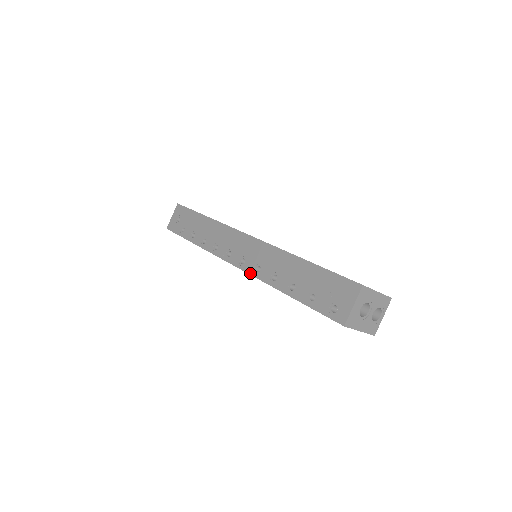
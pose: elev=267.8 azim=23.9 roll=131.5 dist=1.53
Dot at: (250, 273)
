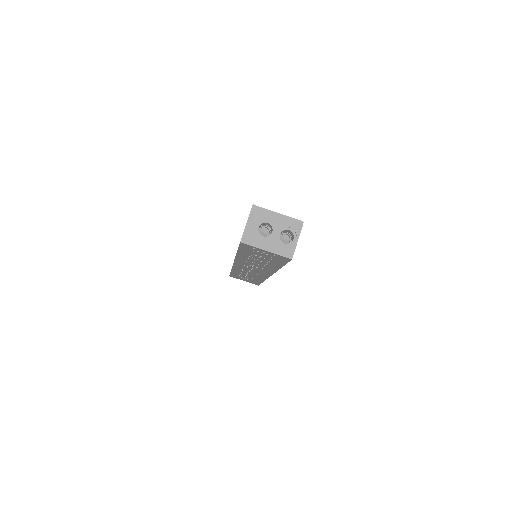
Dot at: occluded
